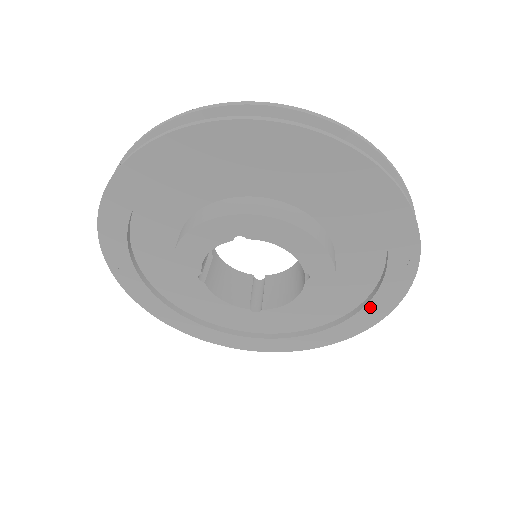
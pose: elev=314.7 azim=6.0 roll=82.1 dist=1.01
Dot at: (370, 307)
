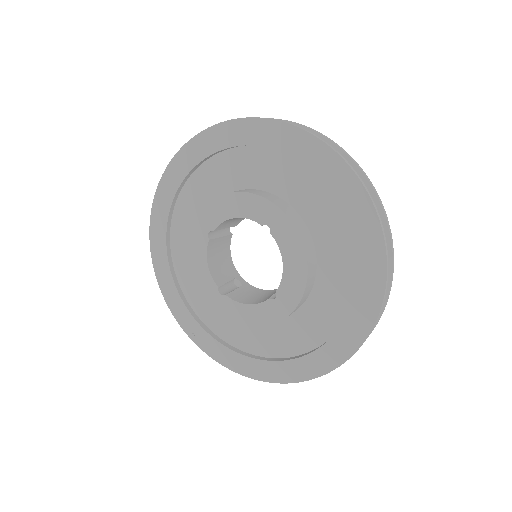
Dot at: (356, 225)
